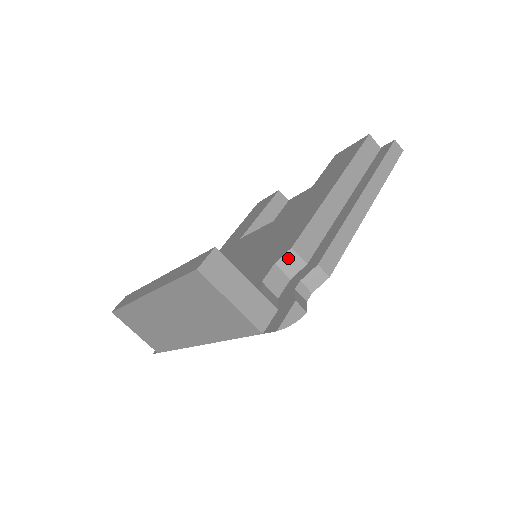
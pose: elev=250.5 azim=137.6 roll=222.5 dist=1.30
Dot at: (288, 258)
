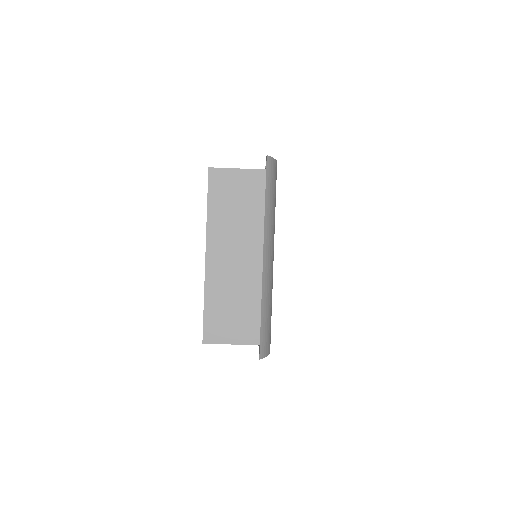
Dot at: occluded
